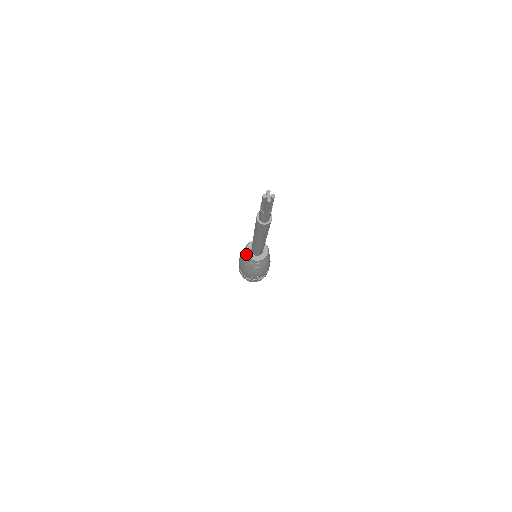
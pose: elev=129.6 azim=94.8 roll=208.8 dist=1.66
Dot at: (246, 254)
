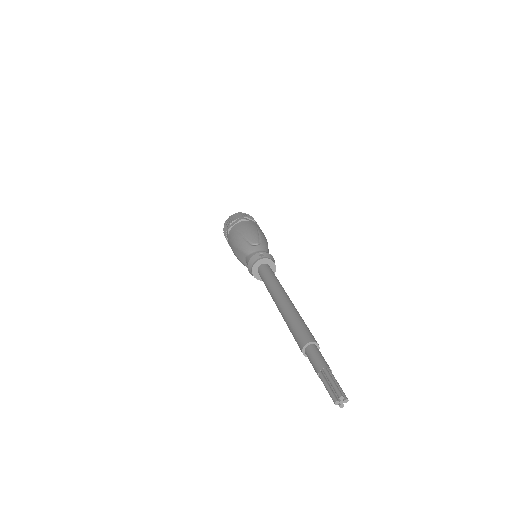
Dot at: (251, 272)
